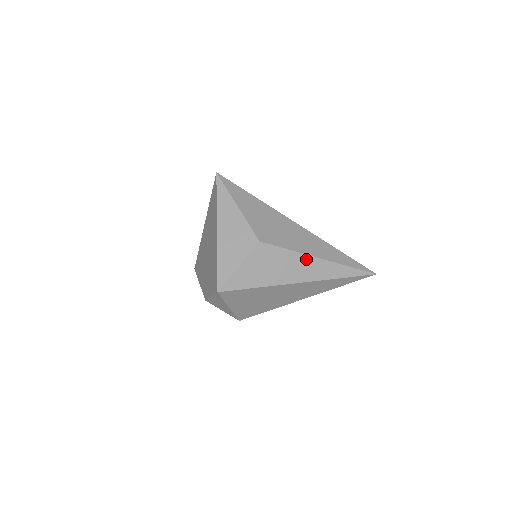
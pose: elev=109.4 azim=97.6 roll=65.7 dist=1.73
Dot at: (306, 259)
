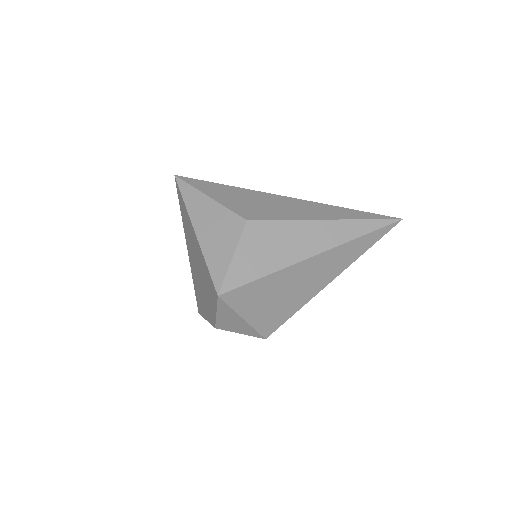
Dot at: (311, 225)
